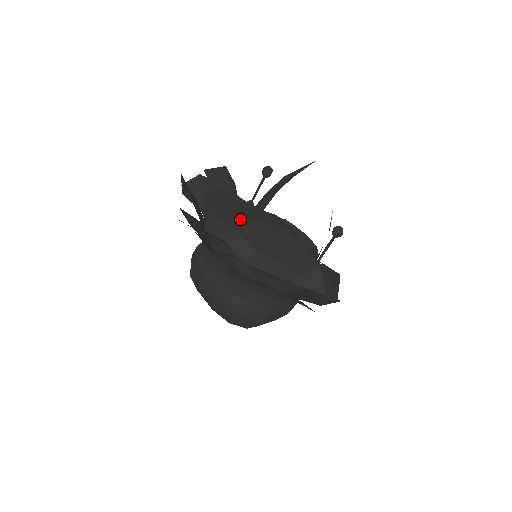
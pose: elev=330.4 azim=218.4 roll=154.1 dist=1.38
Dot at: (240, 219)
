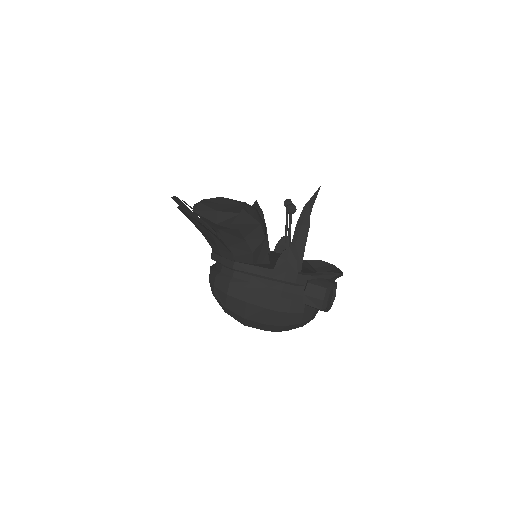
Dot at: occluded
